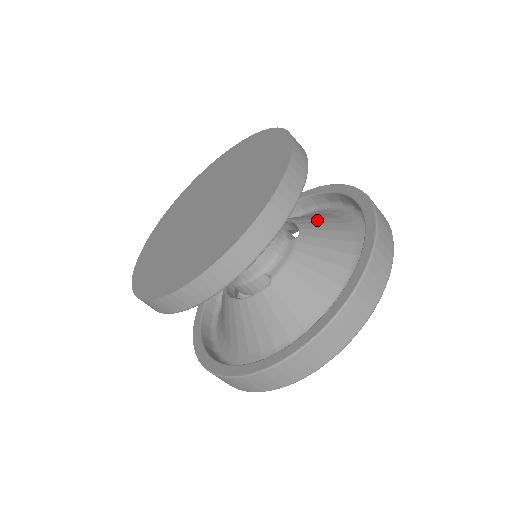
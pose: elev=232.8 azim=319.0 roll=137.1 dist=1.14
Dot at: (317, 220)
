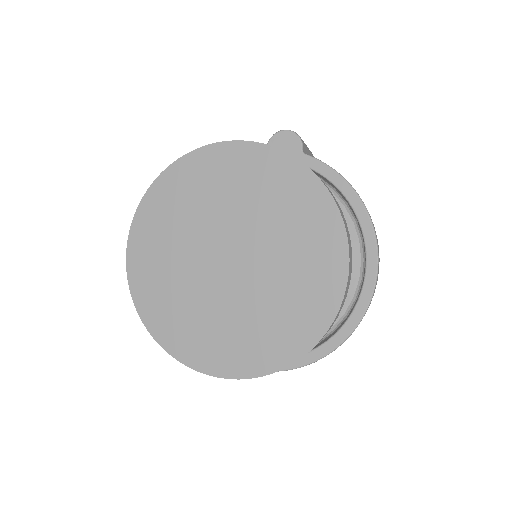
Dot at: occluded
